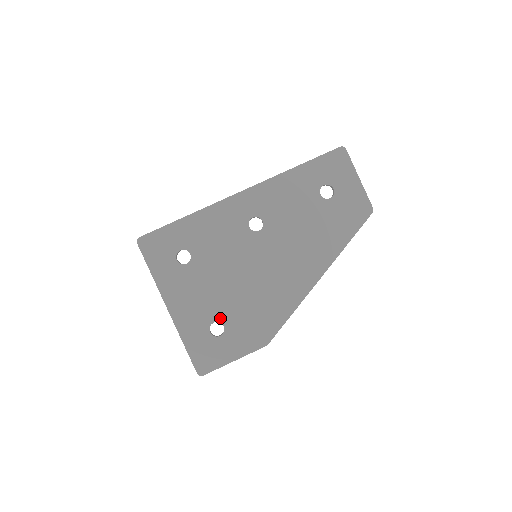
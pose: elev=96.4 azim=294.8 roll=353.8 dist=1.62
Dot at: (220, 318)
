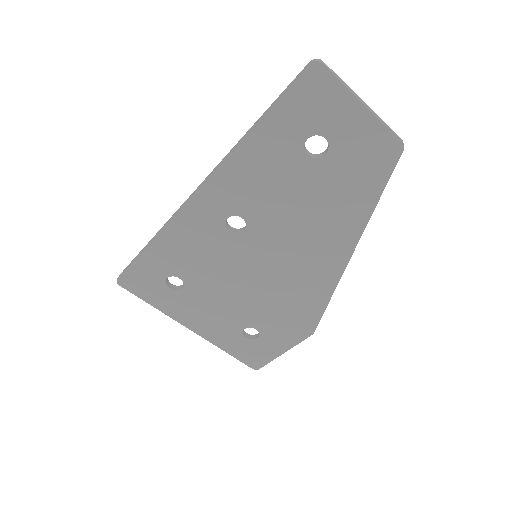
Dot at: (248, 324)
